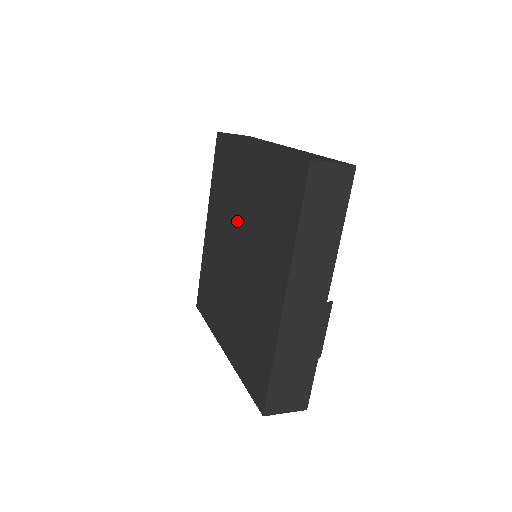
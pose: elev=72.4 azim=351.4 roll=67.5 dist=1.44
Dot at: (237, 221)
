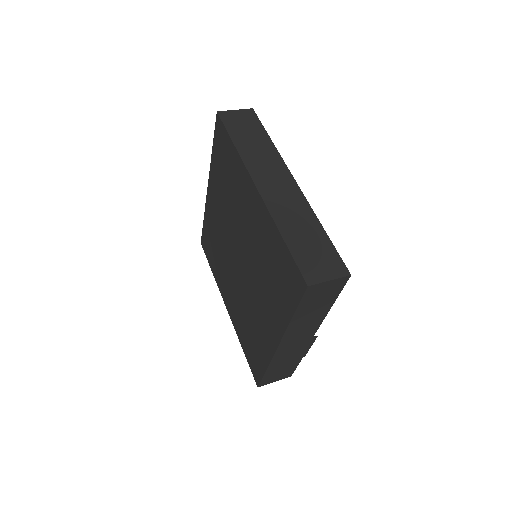
Dot at: (239, 233)
